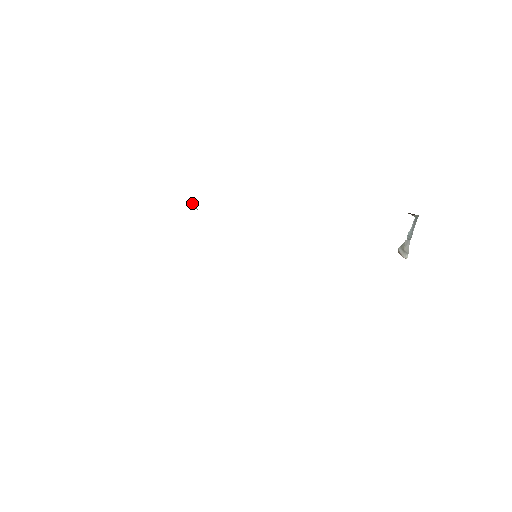
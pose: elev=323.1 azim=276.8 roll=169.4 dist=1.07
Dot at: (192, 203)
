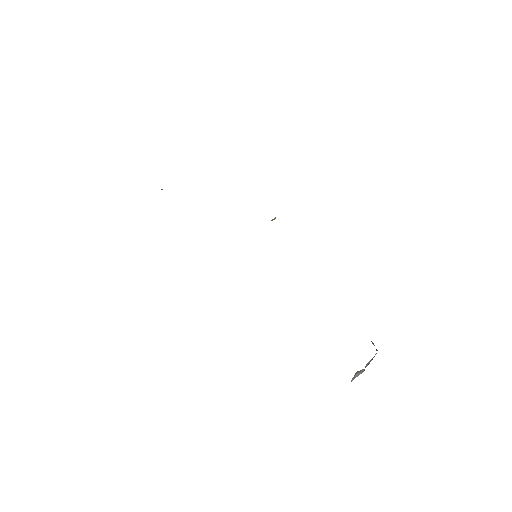
Dot at: (274, 218)
